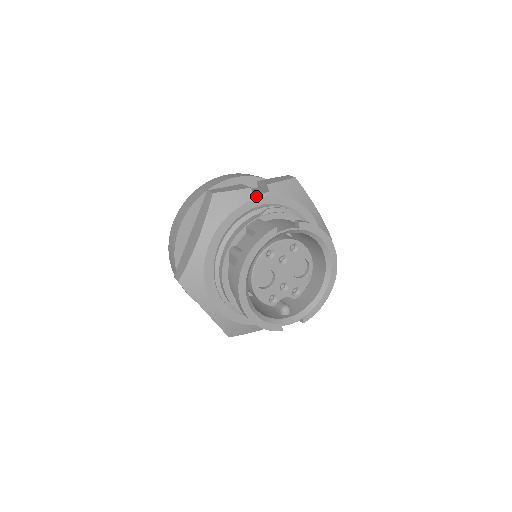
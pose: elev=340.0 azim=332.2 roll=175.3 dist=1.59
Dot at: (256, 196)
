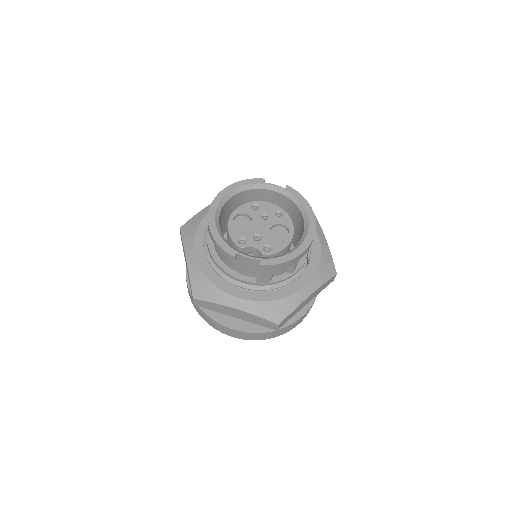
Dot at: occluded
